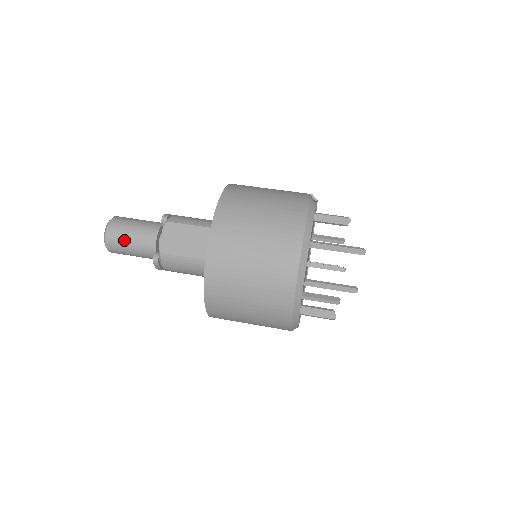
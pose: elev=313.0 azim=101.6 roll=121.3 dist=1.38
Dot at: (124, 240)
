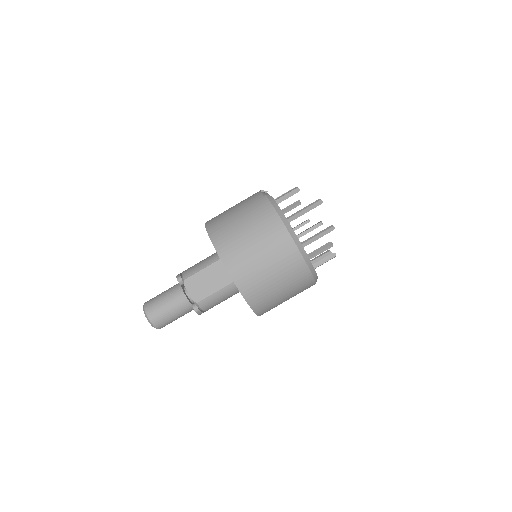
Dot at: (165, 314)
